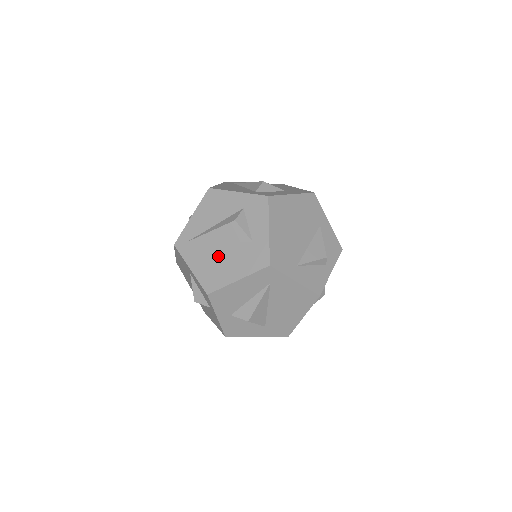
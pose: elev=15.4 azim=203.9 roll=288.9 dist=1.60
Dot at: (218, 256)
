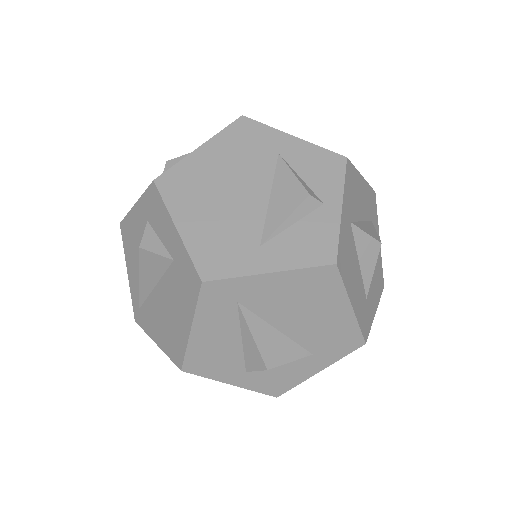
Dot at: (163, 308)
